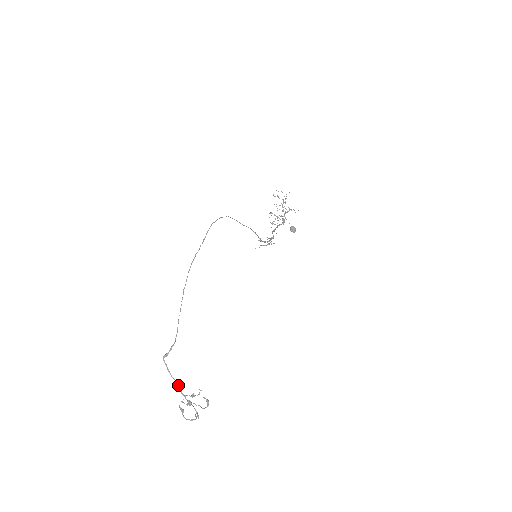
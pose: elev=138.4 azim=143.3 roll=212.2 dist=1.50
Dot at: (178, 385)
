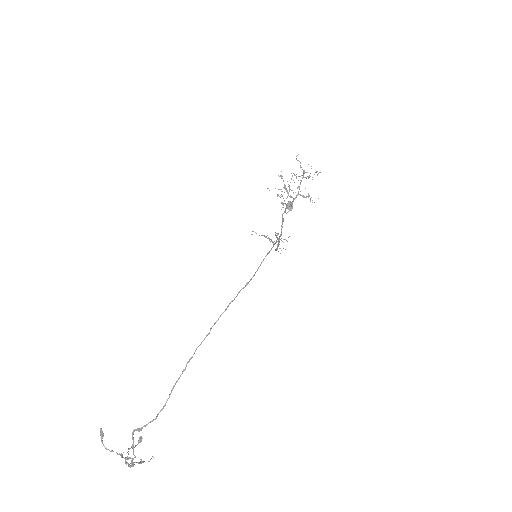
Dot at: occluded
